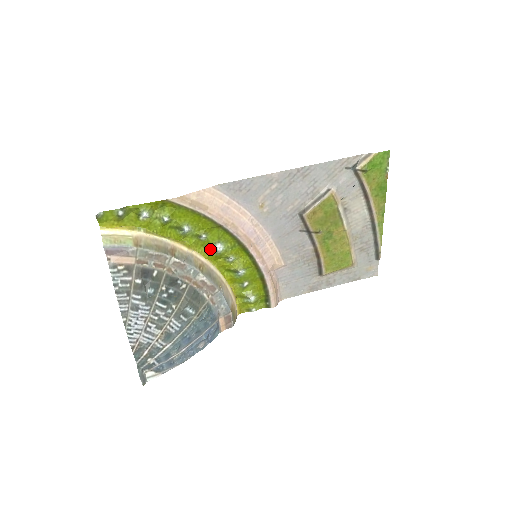
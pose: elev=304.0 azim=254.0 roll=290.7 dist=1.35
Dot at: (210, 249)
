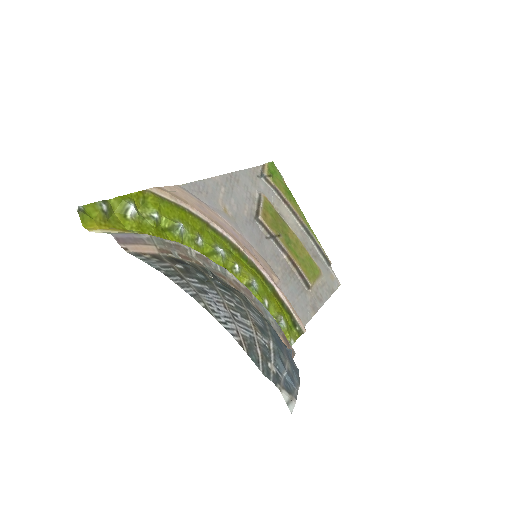
Dot at: (213, 256)
